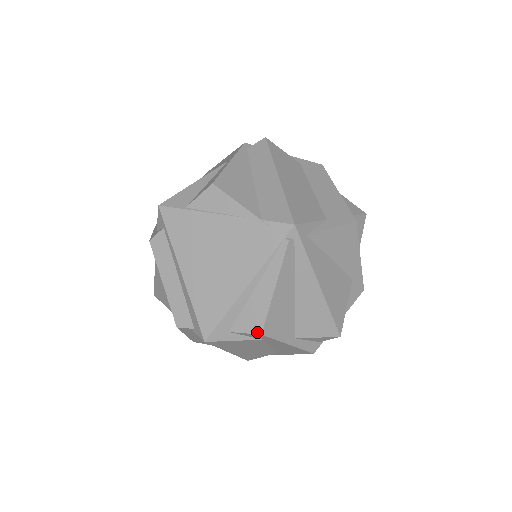
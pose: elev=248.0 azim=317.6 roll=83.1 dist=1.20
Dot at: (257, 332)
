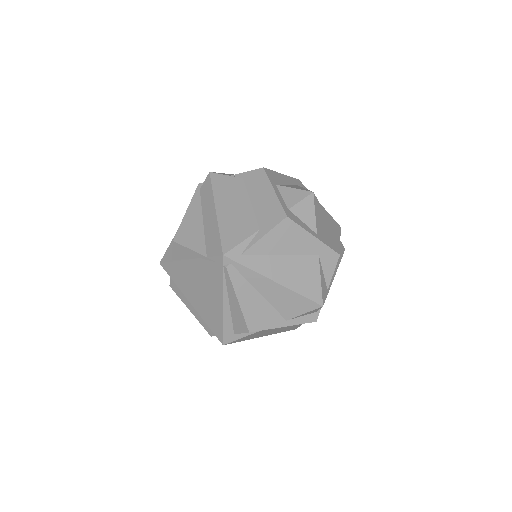
Dot at: (246, 331)
